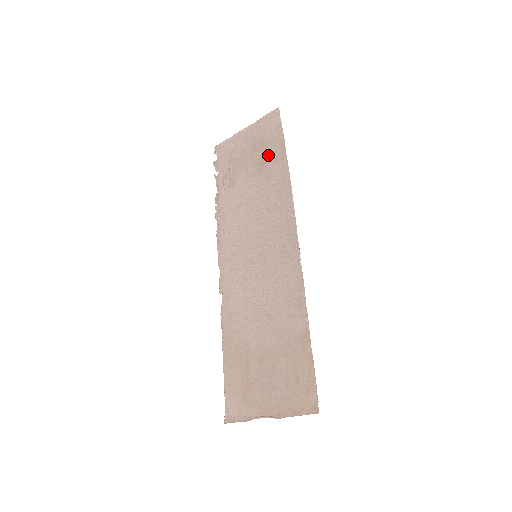
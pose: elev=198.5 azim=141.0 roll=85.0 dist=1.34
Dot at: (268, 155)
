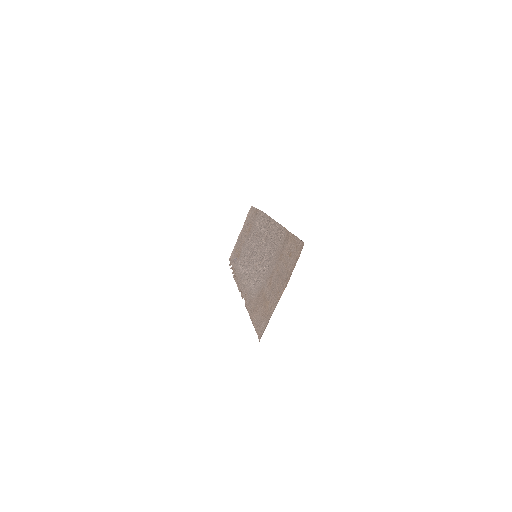
Dot at: (251, 223)
